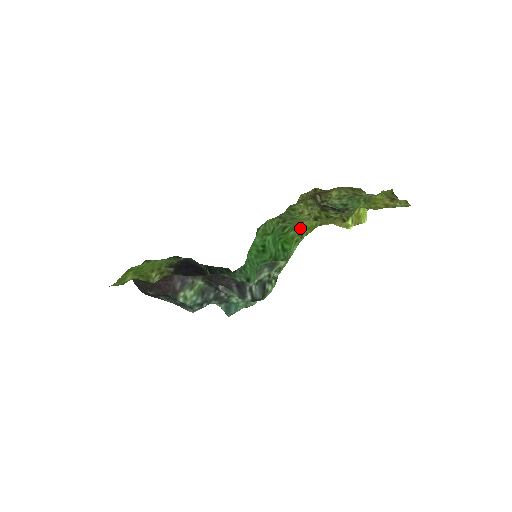
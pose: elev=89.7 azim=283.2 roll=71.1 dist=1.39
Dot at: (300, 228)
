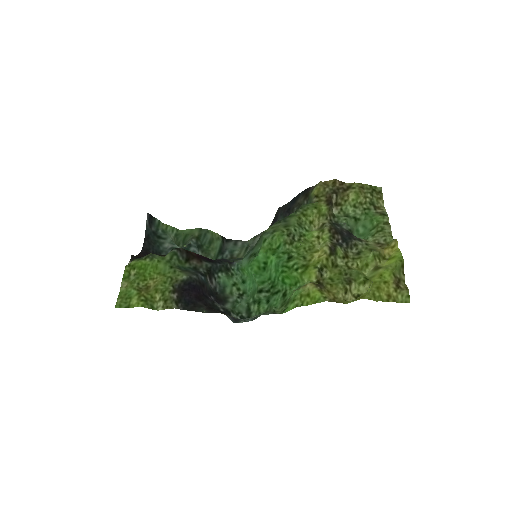
Dot at: (303, 289)
